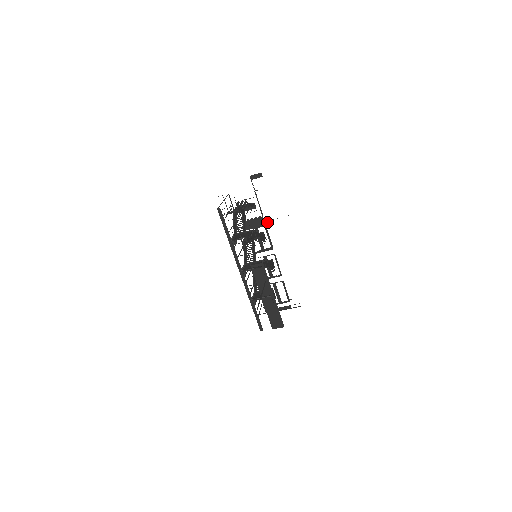
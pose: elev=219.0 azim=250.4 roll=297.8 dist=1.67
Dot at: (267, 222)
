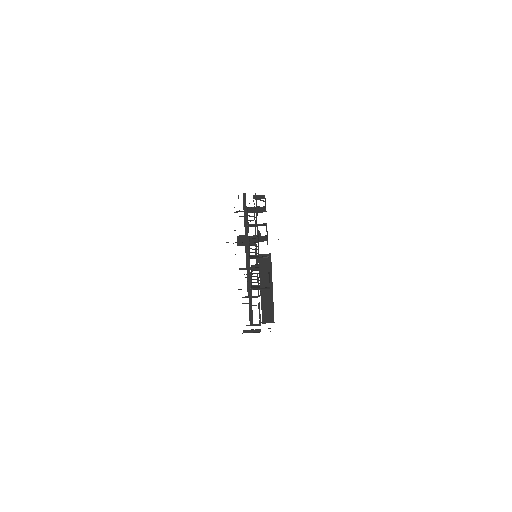
Dot at: occluded
